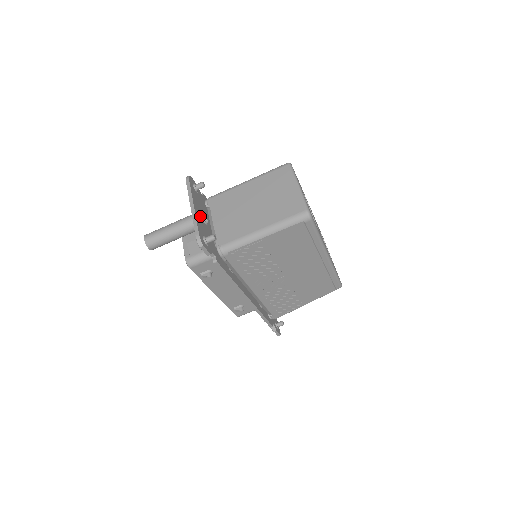
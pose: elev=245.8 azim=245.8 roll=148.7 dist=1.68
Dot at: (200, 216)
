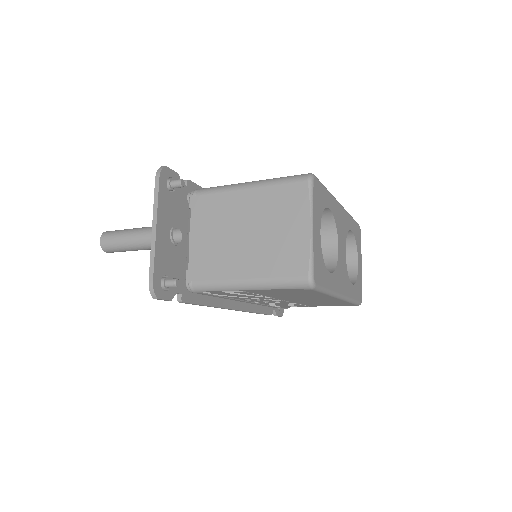
Dot at: (167, 239)
